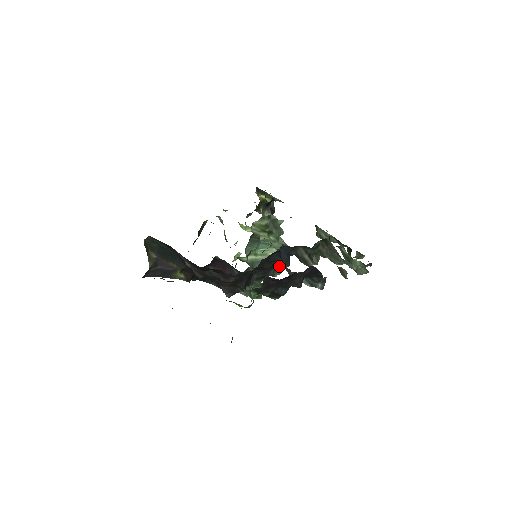
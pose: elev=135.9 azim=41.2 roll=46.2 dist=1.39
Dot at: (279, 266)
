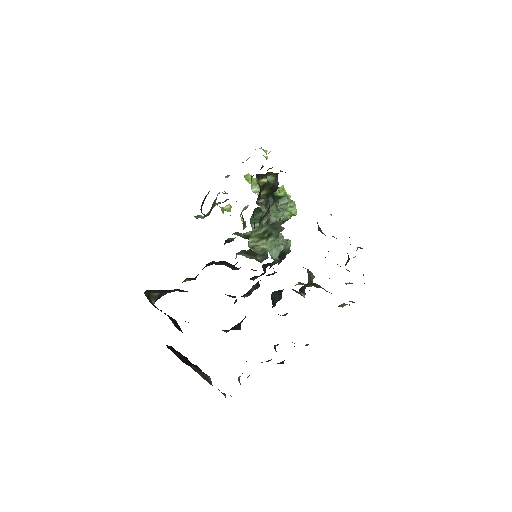
Dot at: occluded
